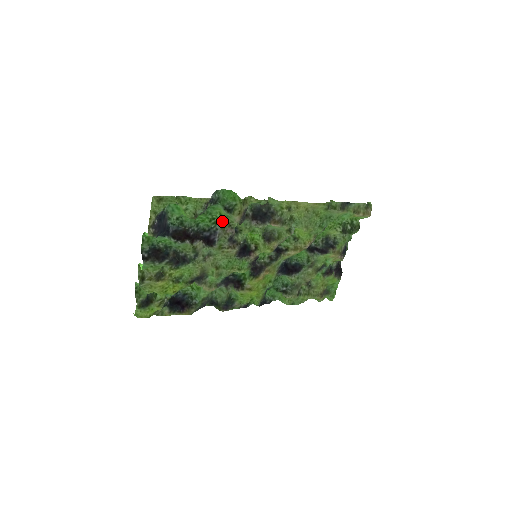
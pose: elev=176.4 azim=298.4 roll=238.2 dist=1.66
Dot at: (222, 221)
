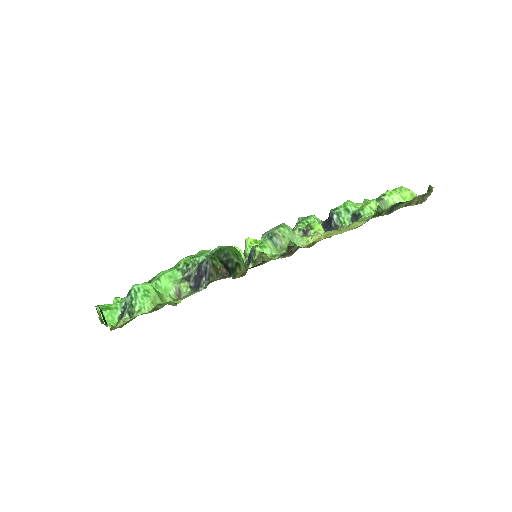
Dot at: (214, 257)
